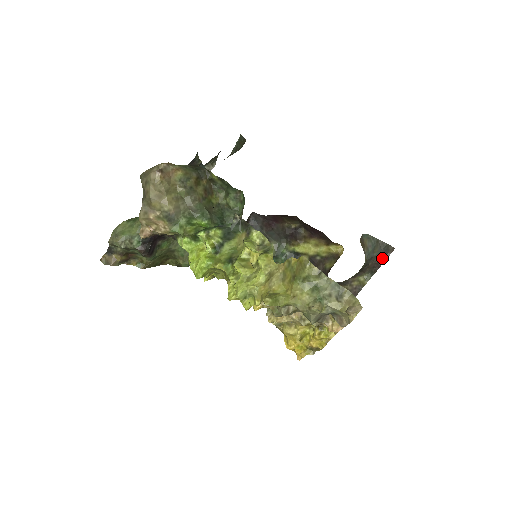
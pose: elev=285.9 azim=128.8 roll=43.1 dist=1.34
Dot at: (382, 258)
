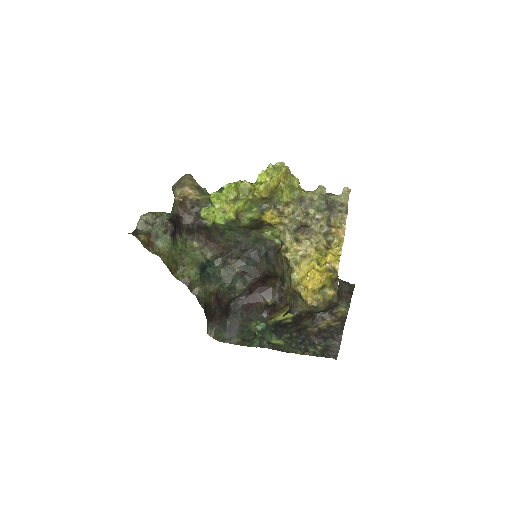
Dot at: (350, 291)
